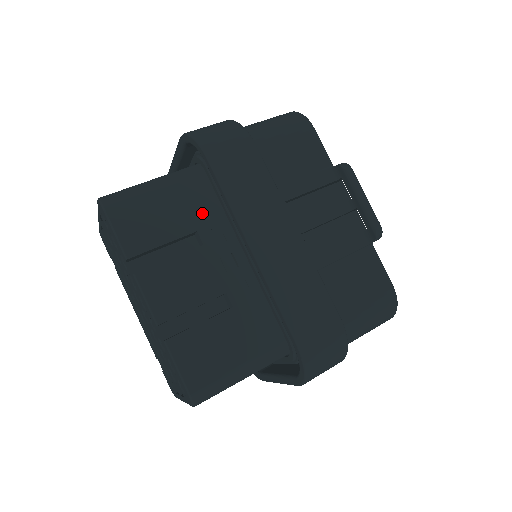
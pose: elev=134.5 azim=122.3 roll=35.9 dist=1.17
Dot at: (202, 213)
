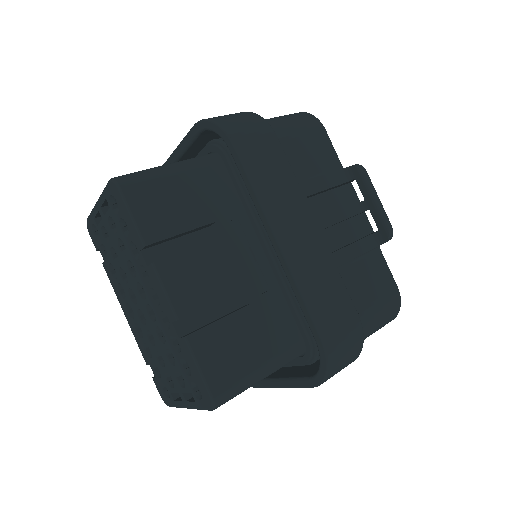
Dot at: (220, 203)
